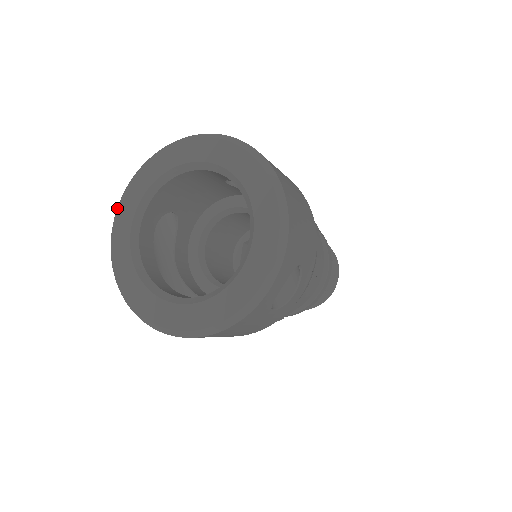
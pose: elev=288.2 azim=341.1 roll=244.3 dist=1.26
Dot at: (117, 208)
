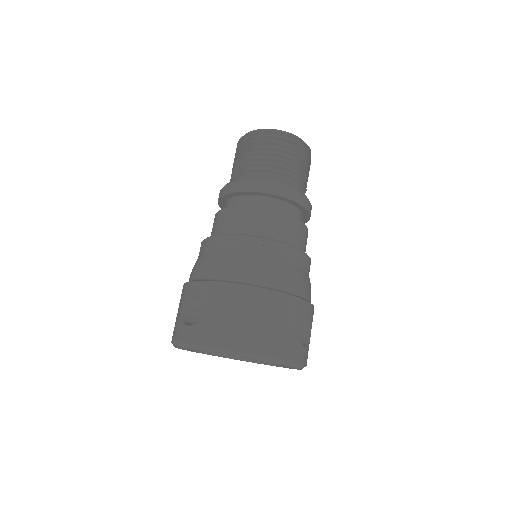
Dot at: occluded
